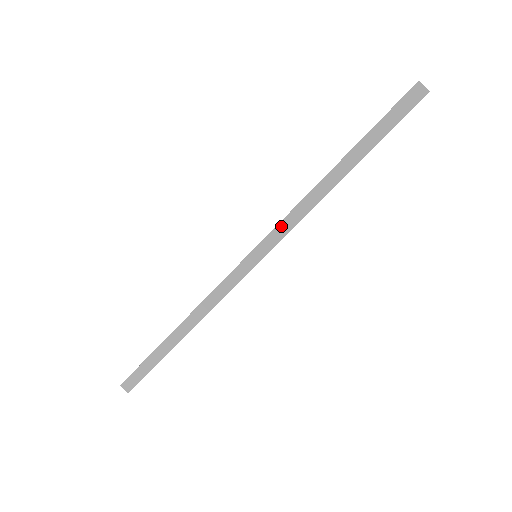
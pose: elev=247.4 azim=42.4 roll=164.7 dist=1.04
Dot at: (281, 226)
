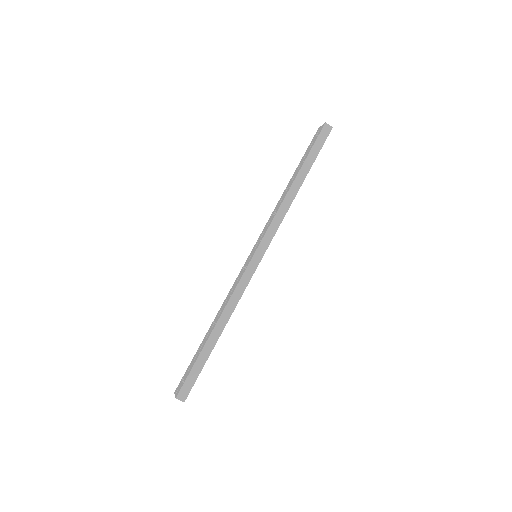
Dot at: (271, 228)
